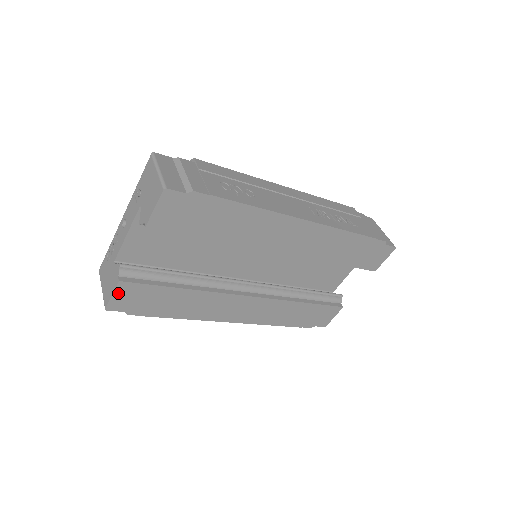
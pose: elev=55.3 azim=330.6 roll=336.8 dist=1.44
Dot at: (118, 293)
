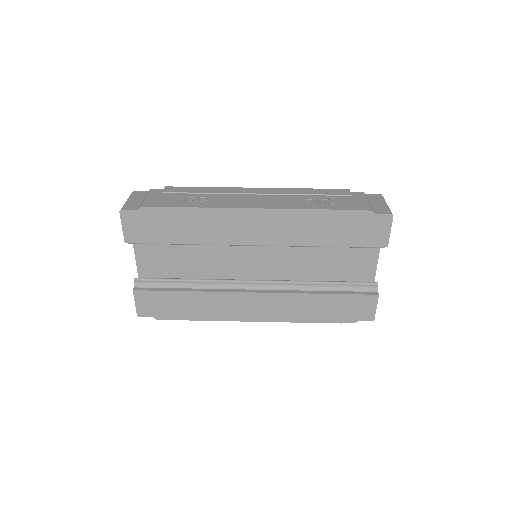
Dot at: (138, 301)
